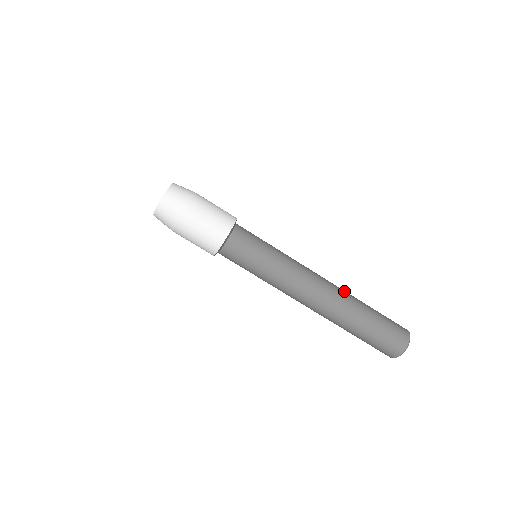
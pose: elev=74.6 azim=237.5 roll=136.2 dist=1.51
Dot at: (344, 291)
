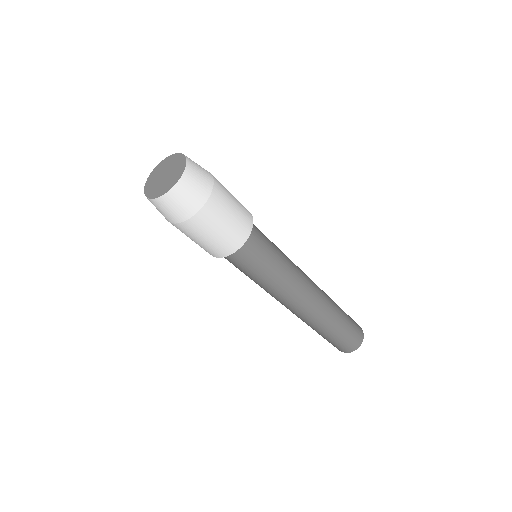
Dot at: (325, 293)
